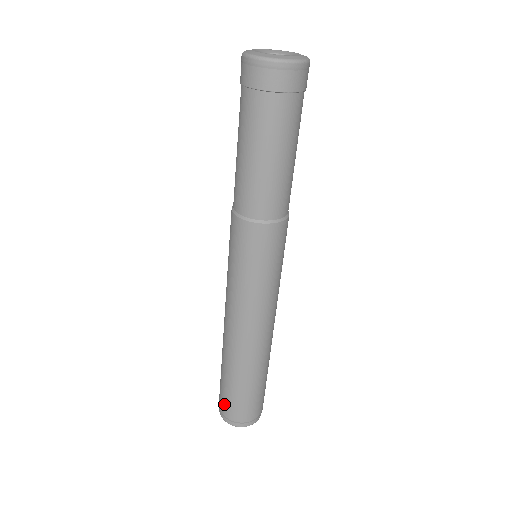
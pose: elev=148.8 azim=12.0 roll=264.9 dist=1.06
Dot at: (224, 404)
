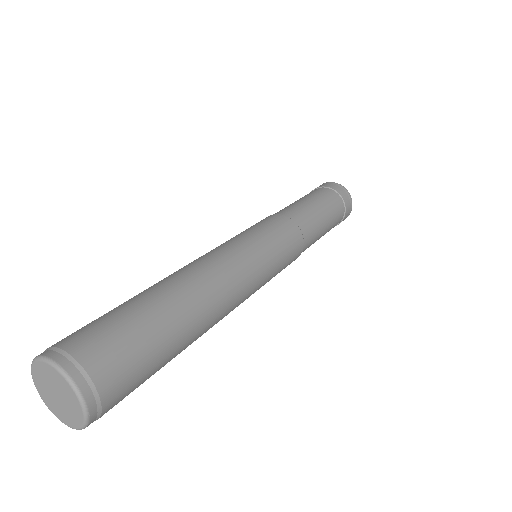
Dot at: (85, 332)
